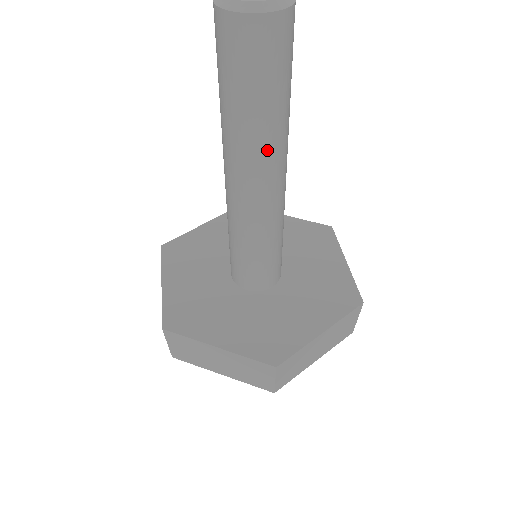
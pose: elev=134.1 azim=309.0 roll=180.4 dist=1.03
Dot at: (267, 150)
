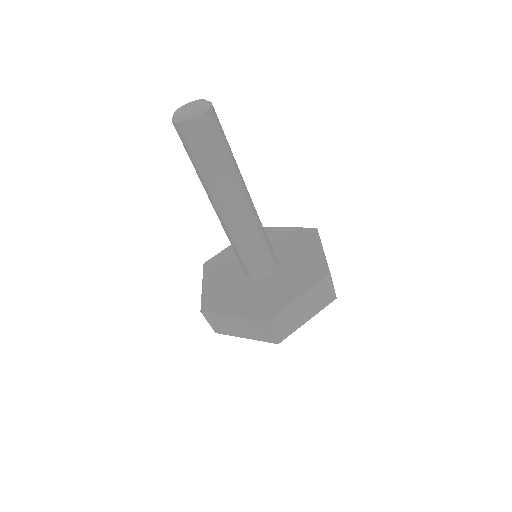
Dot at: (239, 175)
